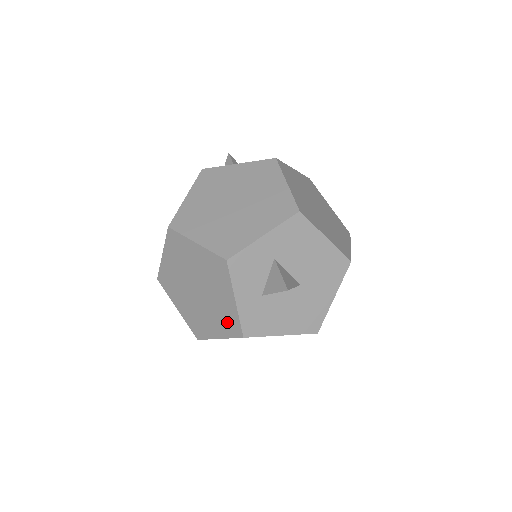
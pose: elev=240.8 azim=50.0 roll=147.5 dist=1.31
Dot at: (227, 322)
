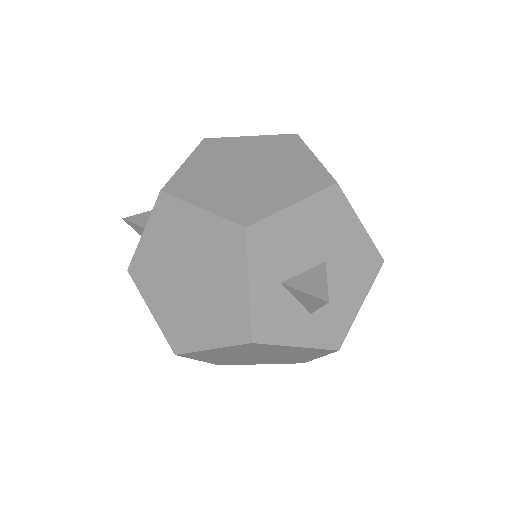
Dot at: (311, 353)
